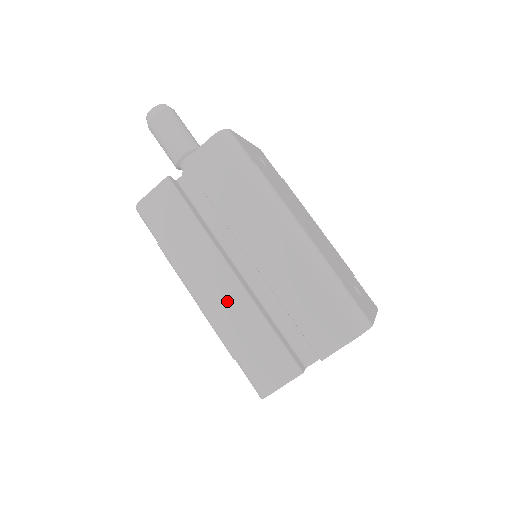
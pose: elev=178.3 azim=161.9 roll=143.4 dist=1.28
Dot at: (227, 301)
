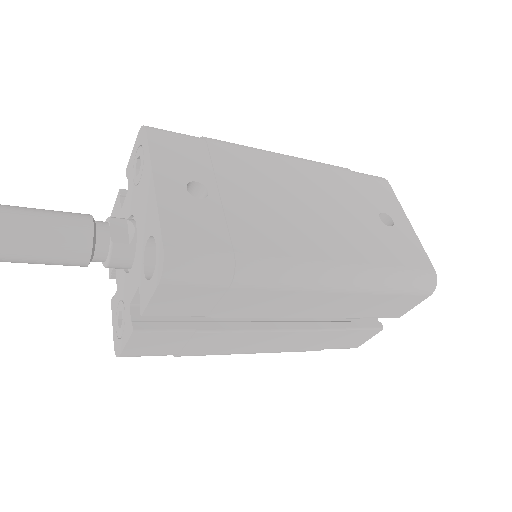
Dot at: (287, 343)
